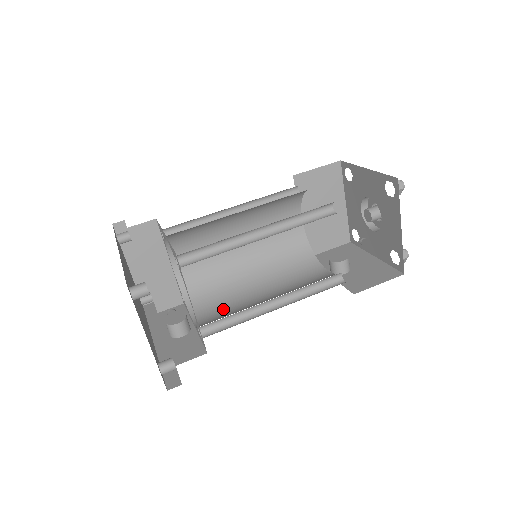
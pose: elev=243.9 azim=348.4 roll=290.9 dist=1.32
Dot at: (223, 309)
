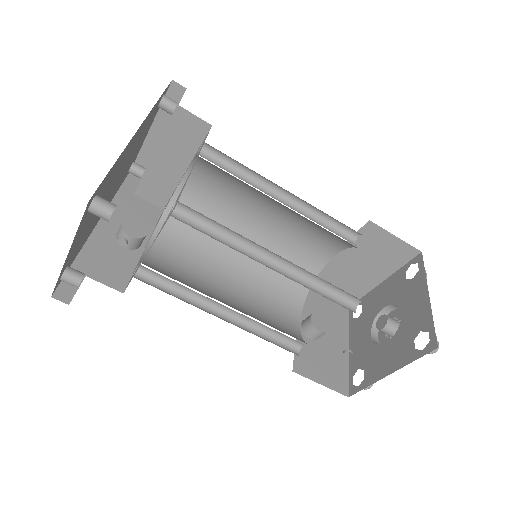
Dot at: (184, 260)
